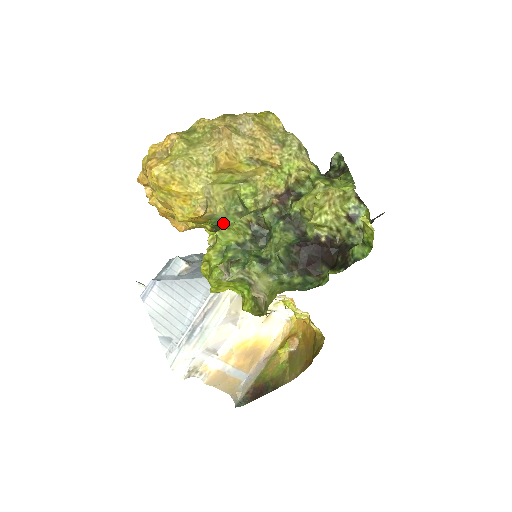
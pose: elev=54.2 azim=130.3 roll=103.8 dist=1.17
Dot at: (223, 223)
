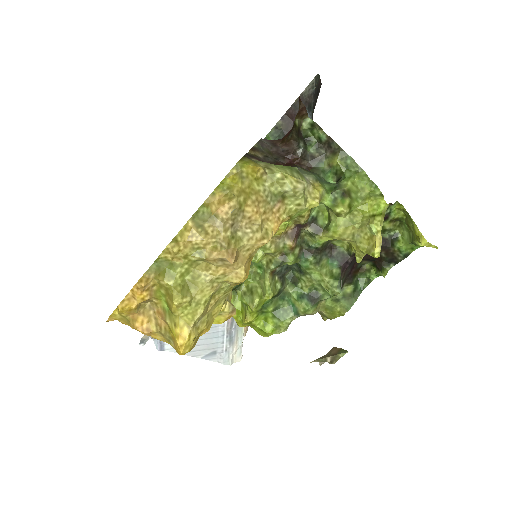
Dot at: (237, 285)
